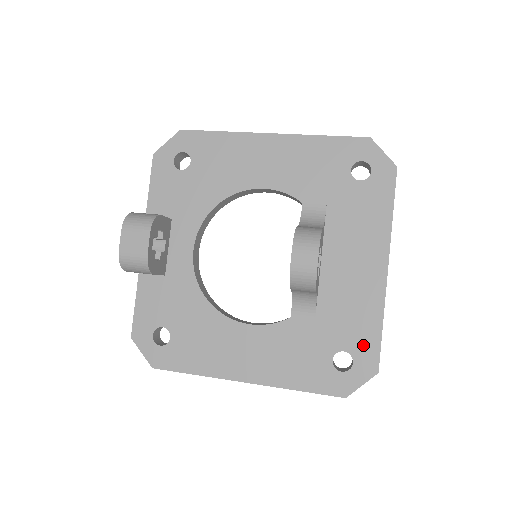
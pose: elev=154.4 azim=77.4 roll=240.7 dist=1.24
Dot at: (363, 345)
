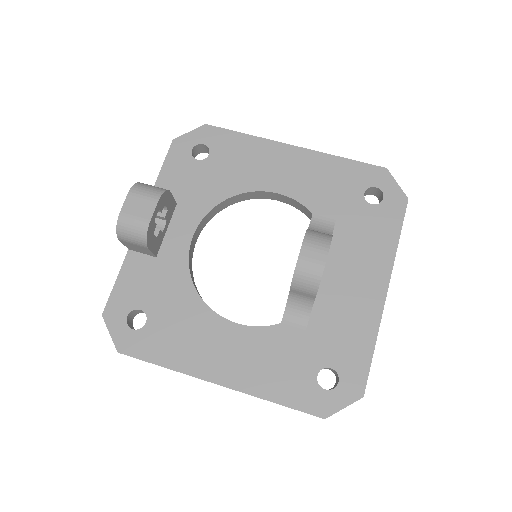
Dot at: (352, 365)
